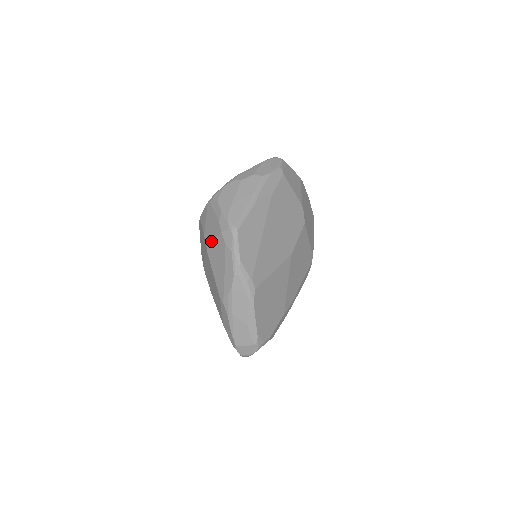
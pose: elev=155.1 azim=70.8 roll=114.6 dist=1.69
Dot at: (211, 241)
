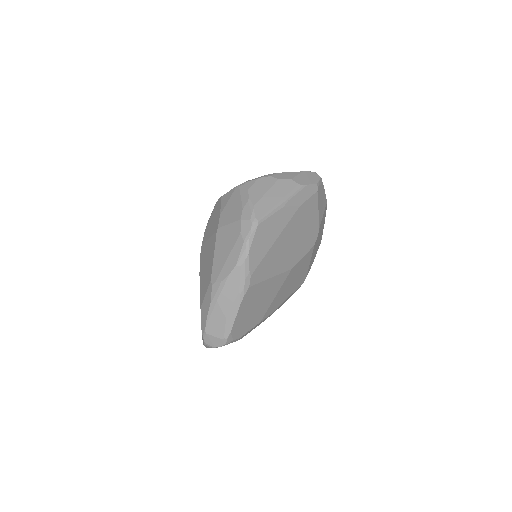
Dot at: (226, 224)
